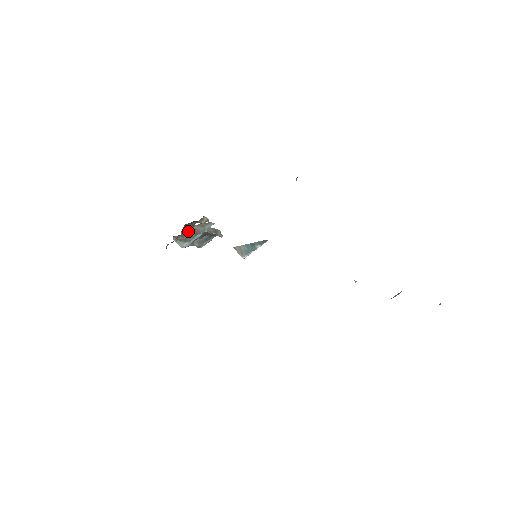
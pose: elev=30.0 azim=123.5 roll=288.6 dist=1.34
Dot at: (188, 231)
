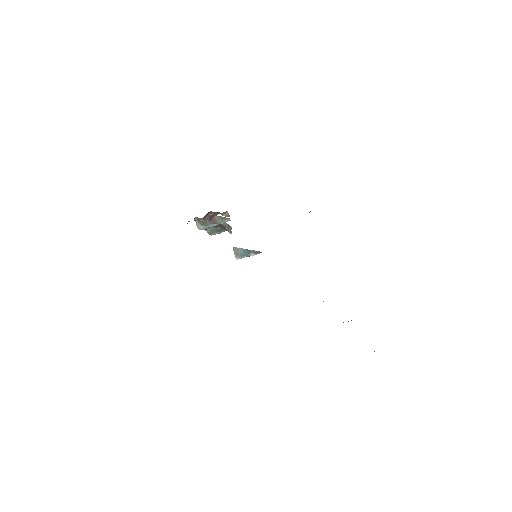
Dot at: (209, 218)
